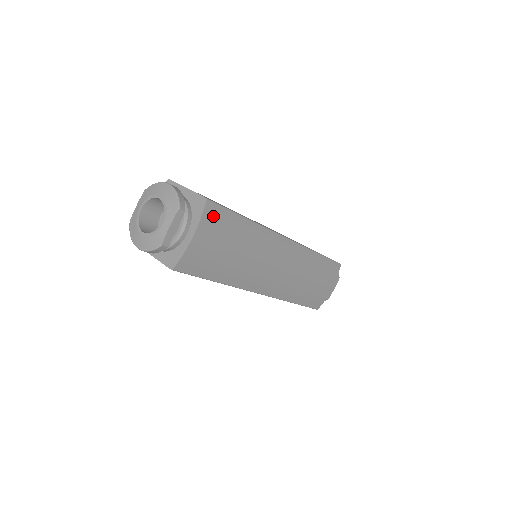
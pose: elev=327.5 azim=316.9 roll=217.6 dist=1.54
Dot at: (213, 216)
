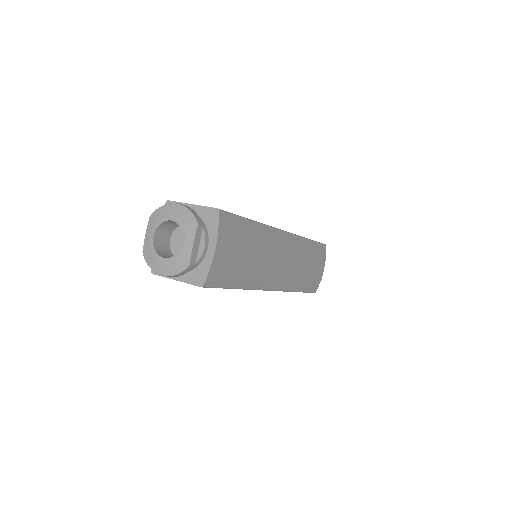
Dot at: (227, 224)
